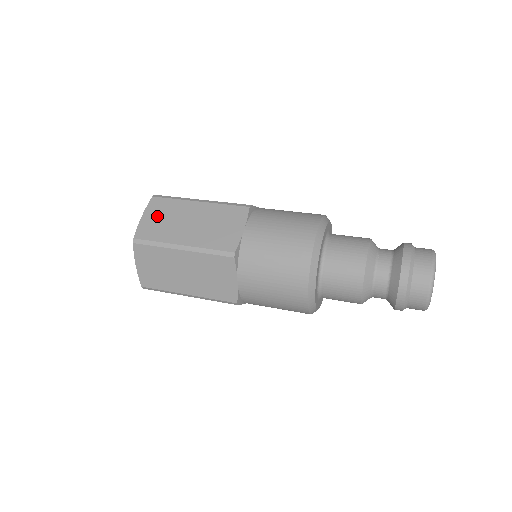
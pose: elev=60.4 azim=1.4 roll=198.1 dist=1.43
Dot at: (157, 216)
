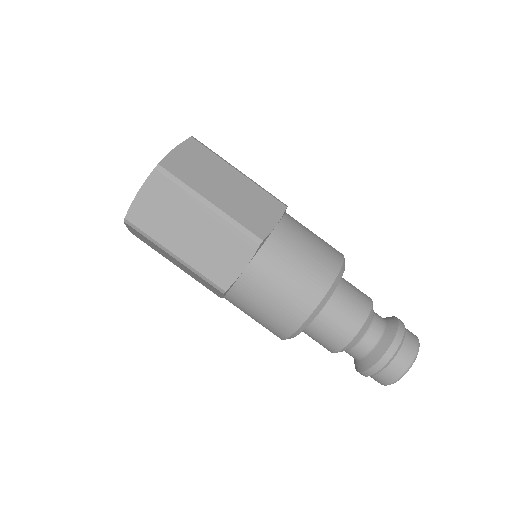
Dot at: (155, 202)
